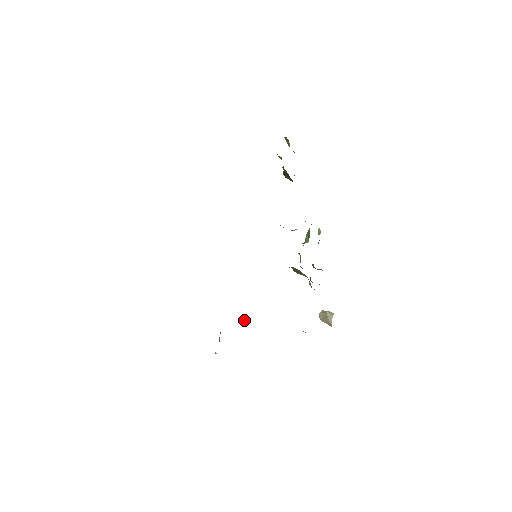
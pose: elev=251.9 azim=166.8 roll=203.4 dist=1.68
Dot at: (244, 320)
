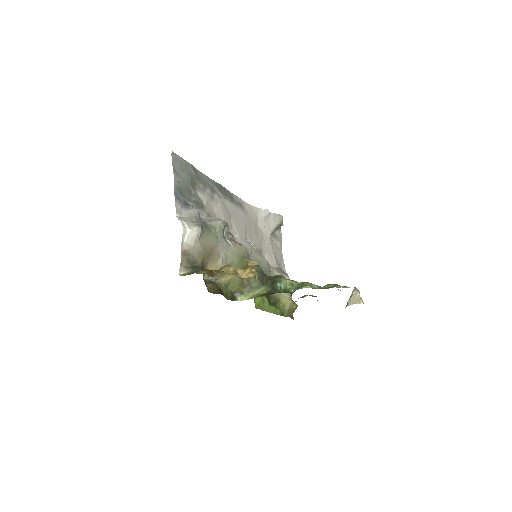
Dot at: (340, 206)
